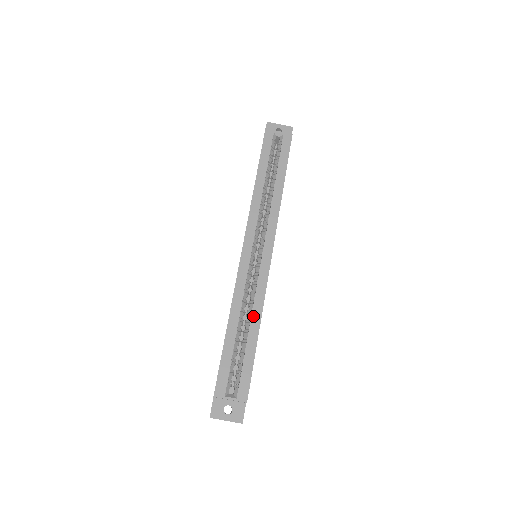
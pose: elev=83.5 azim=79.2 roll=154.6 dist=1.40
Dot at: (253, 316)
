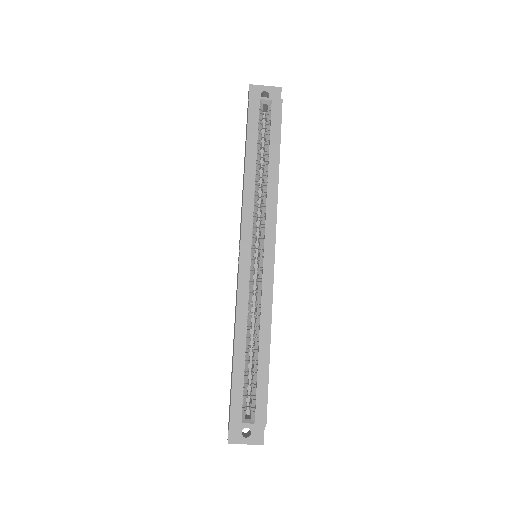
Dot at: (261, 330)
